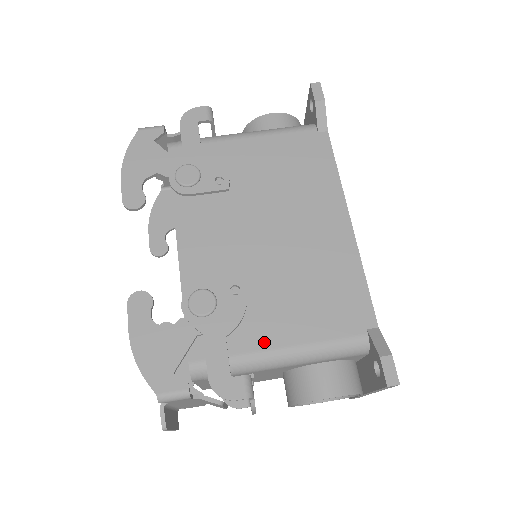
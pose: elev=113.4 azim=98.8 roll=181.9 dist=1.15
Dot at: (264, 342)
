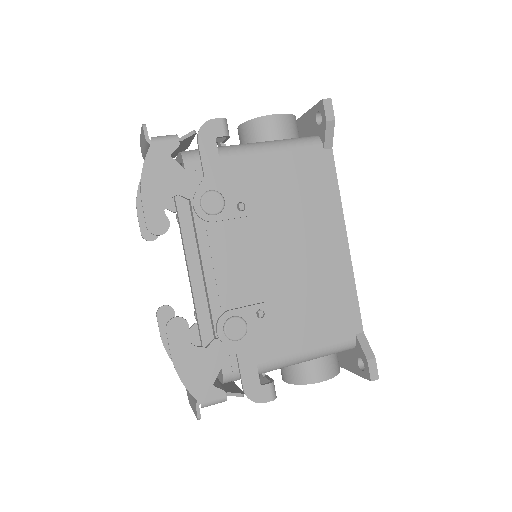
Dot at: (281, 352)
